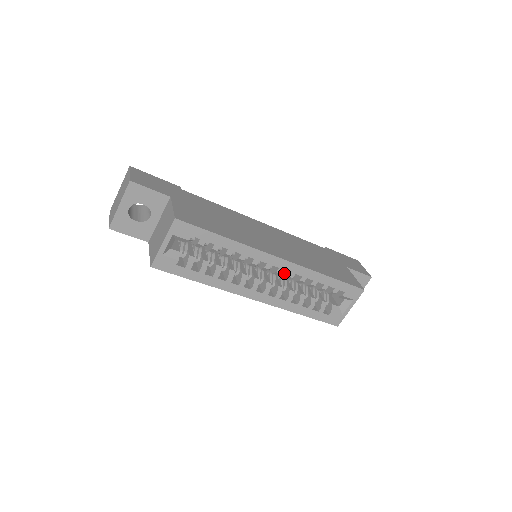
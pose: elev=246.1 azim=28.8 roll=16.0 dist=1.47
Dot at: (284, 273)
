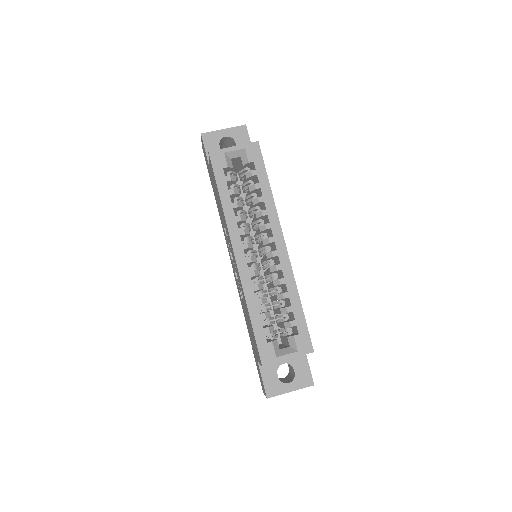
Dot at: (272, 266)
